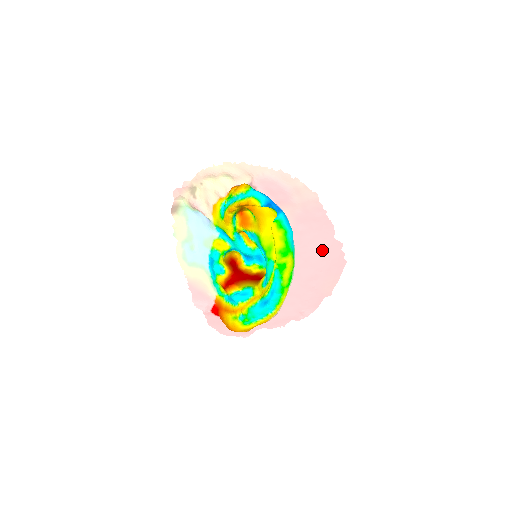
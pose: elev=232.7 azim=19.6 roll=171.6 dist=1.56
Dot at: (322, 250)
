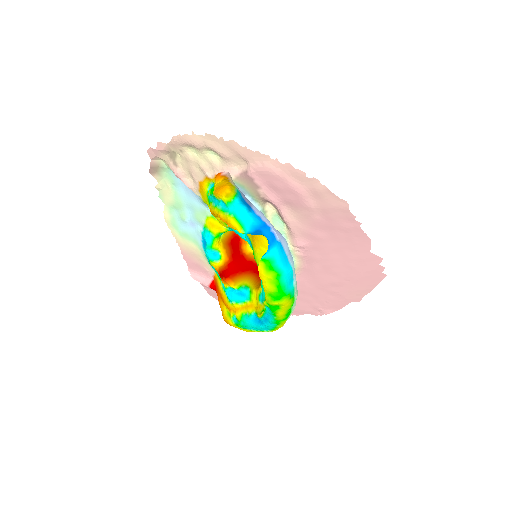
Dot at: (350, 261)
